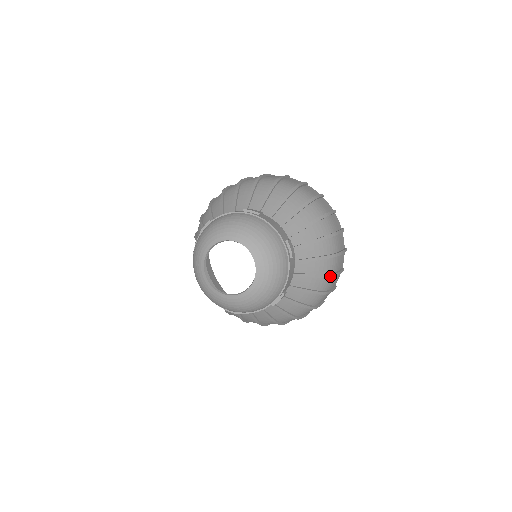
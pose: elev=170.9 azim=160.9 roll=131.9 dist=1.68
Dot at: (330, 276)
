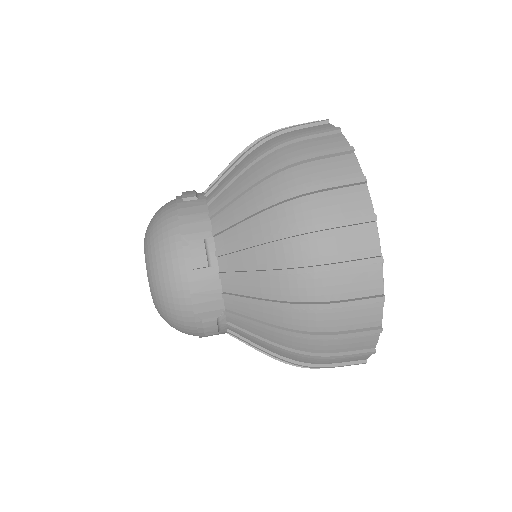
Dot at: (302, 308)
